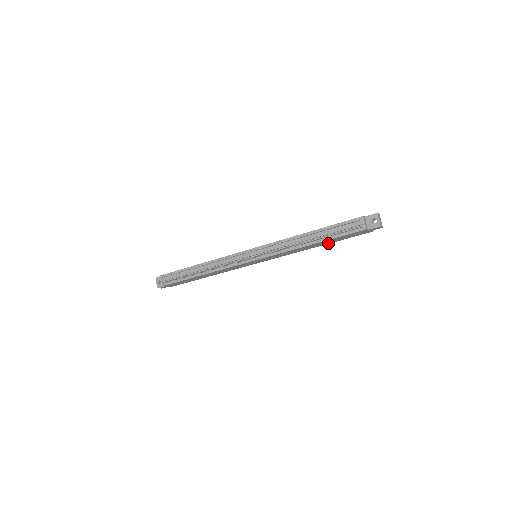
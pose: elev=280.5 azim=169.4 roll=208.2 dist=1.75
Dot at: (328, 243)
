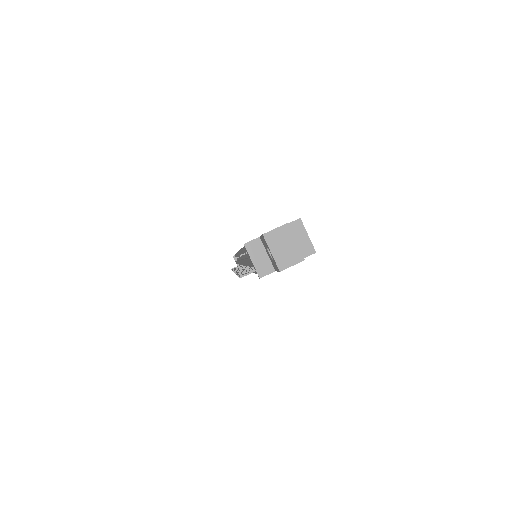
Dot at: occluded
